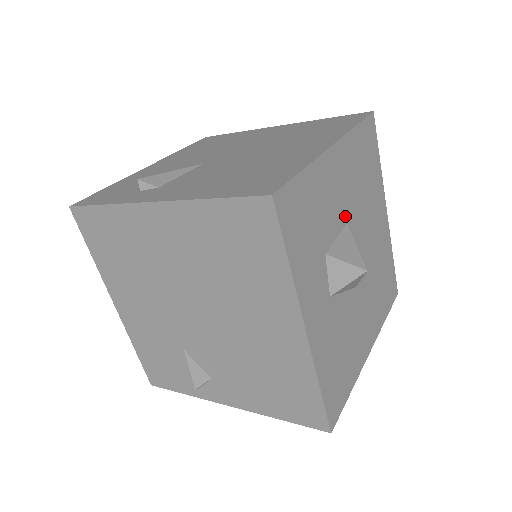
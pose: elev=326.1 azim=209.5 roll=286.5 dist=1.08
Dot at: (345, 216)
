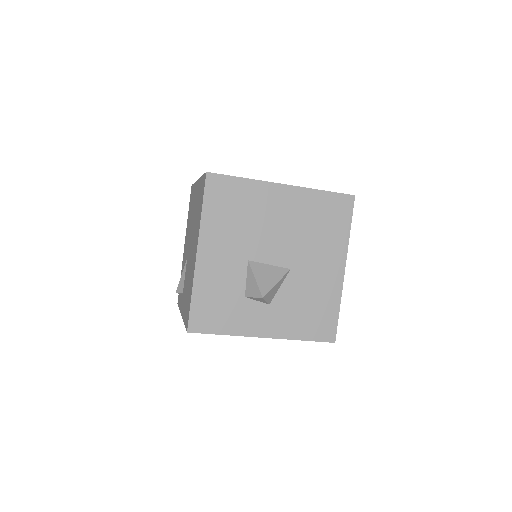
Dot at: (243, 260)
